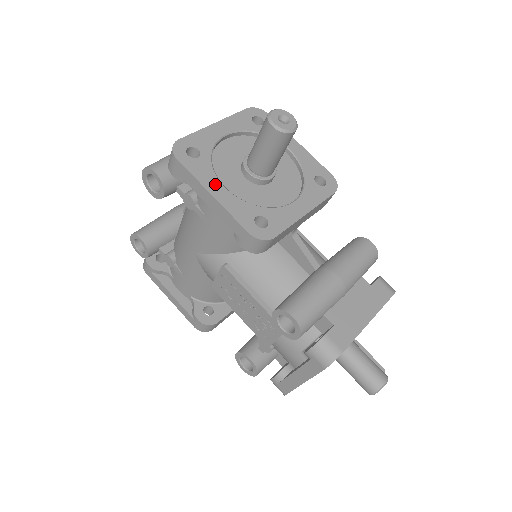
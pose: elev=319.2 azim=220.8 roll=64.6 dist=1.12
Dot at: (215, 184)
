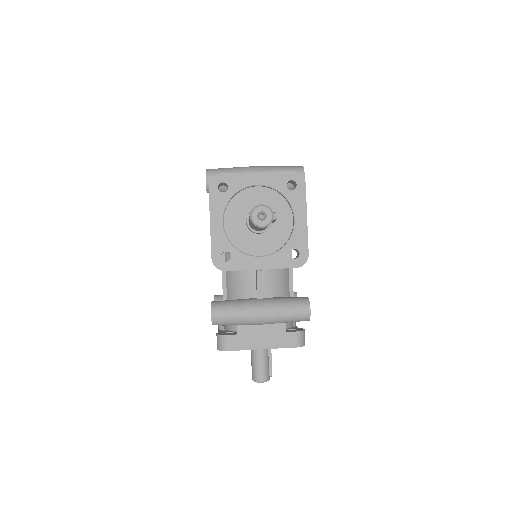
Dot at: (218, 216)
